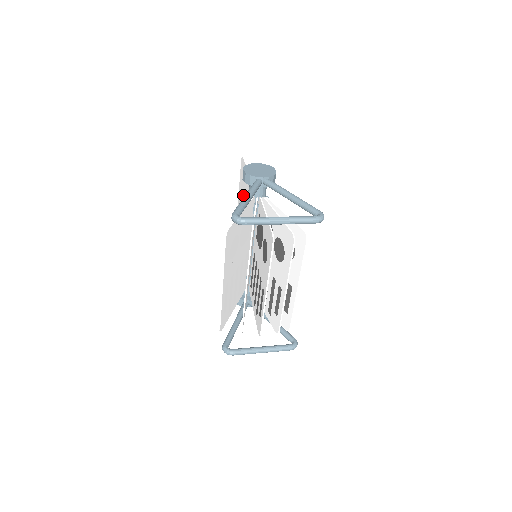
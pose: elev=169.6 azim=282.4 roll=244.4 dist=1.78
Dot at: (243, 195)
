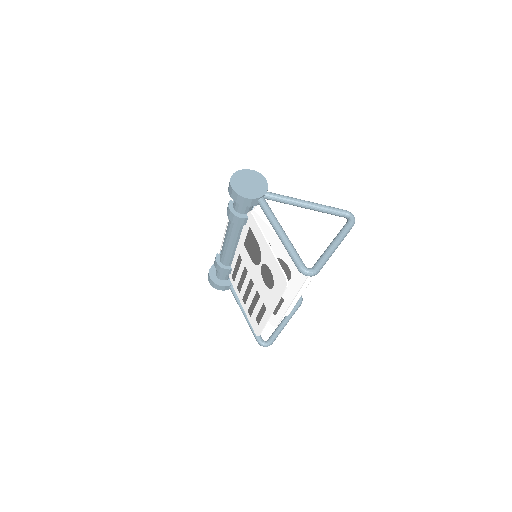
Dot at: (188, 191)
